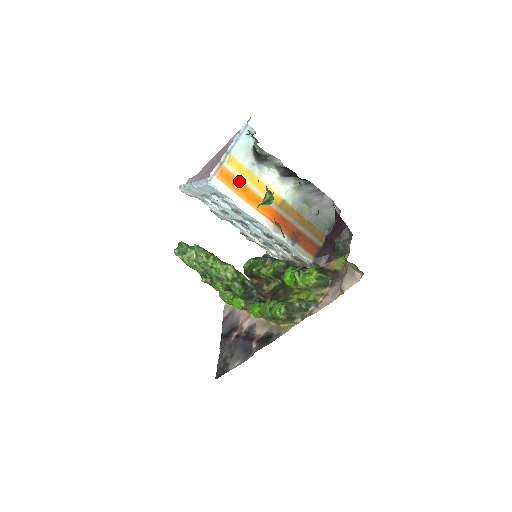
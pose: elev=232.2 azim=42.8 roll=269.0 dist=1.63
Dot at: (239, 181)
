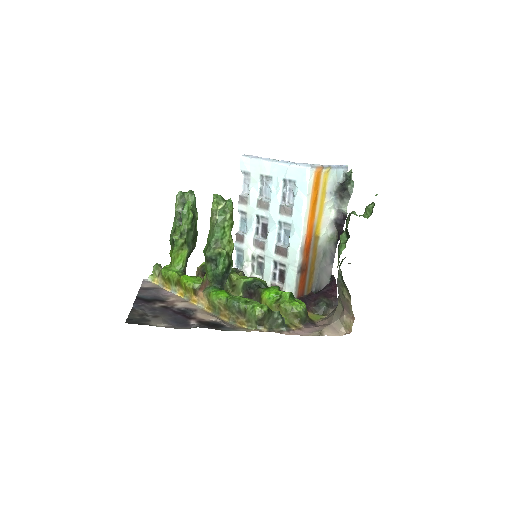
Dot at: (318, 191)
